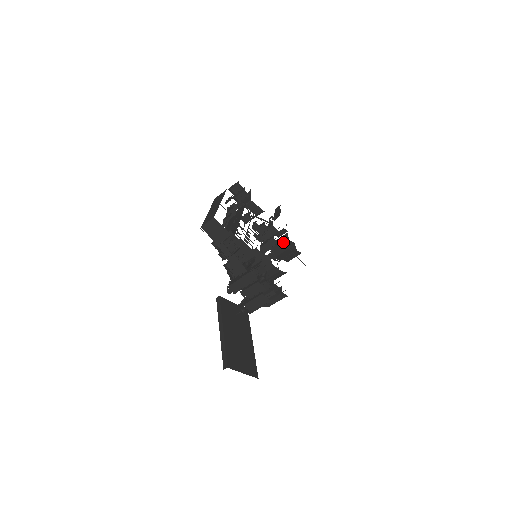
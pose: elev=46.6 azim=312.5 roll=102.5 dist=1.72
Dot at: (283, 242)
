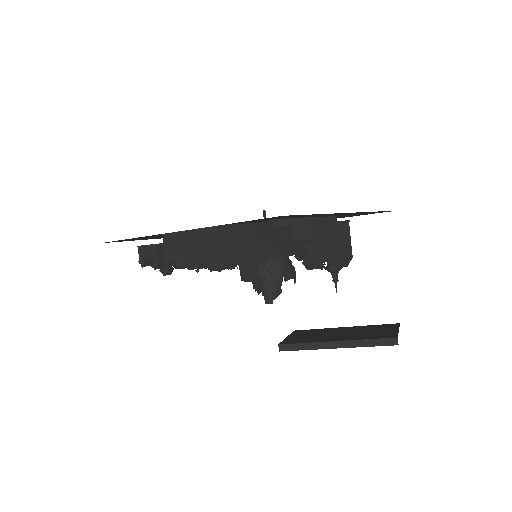
Dot at: occluded
